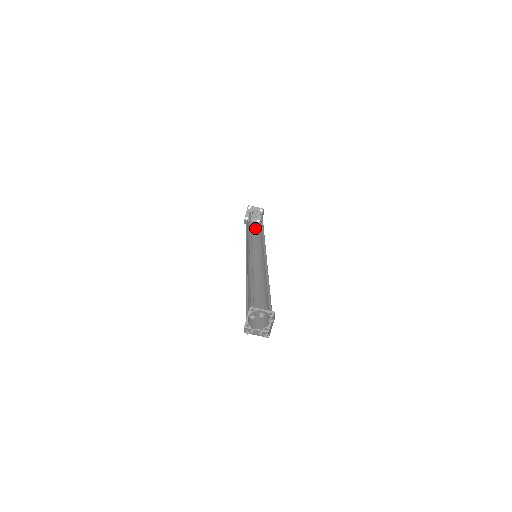
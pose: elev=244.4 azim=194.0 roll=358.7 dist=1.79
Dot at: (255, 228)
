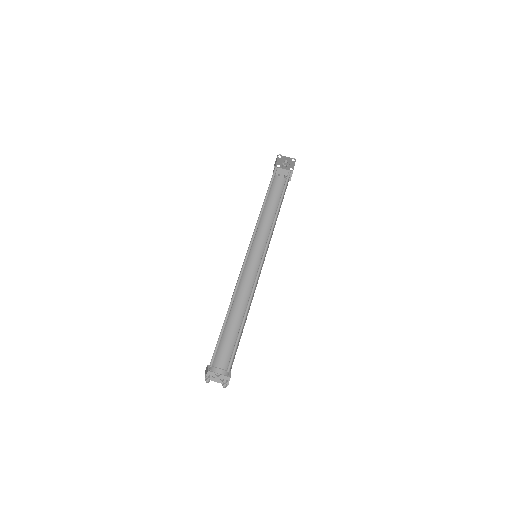
Dot at: (282, 186)
